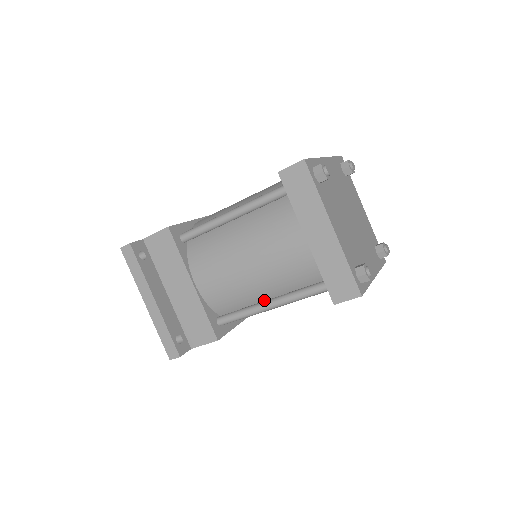
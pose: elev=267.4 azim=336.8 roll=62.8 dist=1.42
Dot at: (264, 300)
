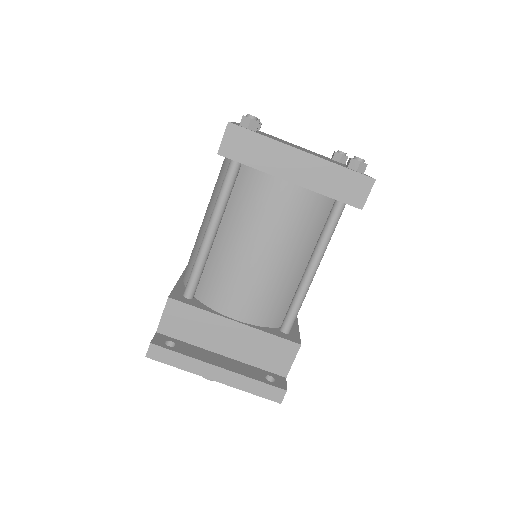
Dot at: (302, 274)
